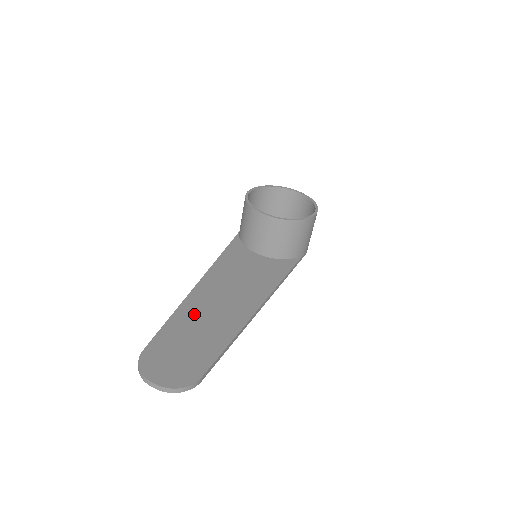
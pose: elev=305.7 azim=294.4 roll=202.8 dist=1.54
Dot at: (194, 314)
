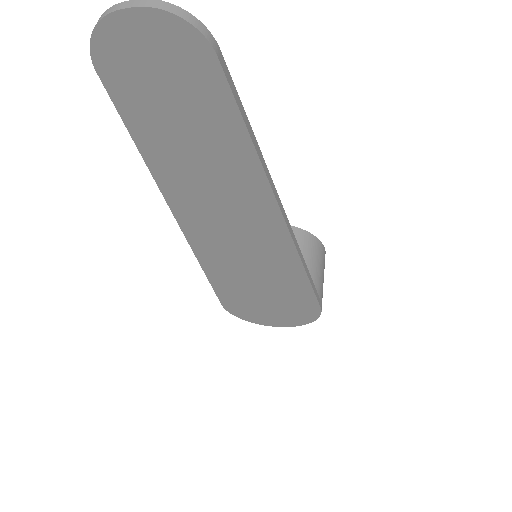
Dot at: occluded
